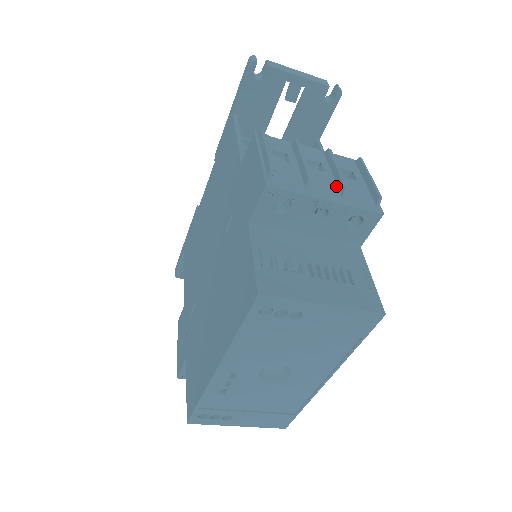
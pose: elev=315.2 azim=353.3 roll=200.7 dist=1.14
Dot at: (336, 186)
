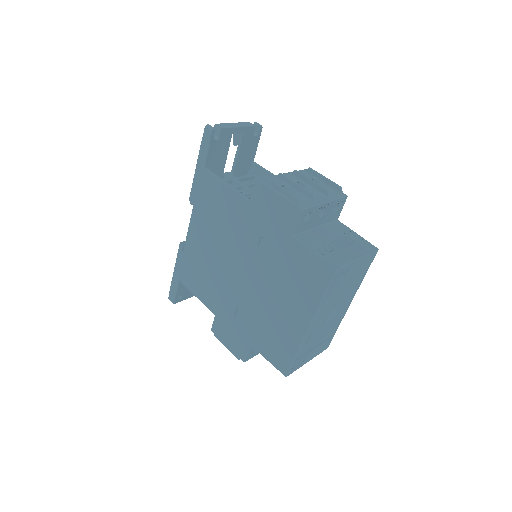
Dot at: (319, 192)
